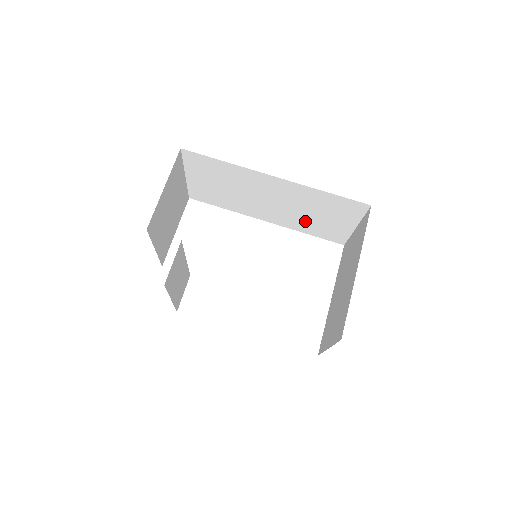
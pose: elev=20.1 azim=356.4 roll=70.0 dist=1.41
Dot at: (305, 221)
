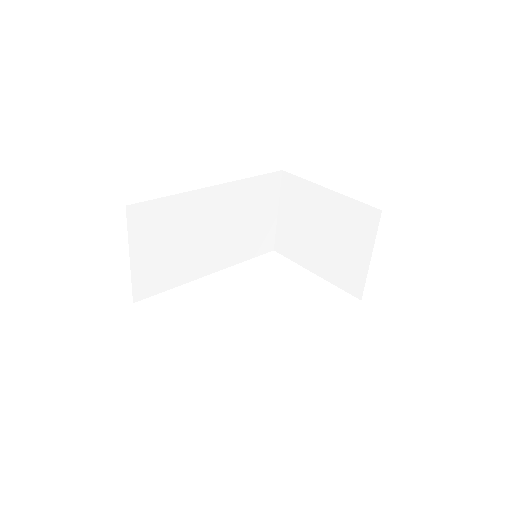
Dot at: (242, 240)
